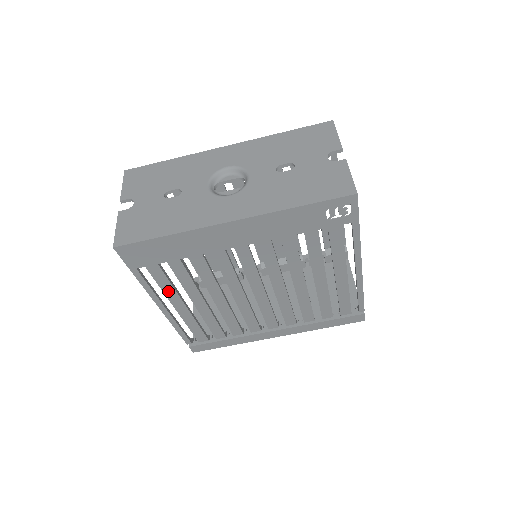
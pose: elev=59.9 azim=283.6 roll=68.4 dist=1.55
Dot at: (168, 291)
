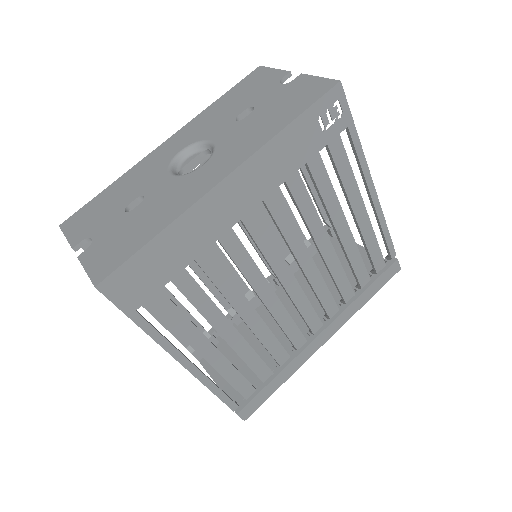
Dot at: (186, 331)
